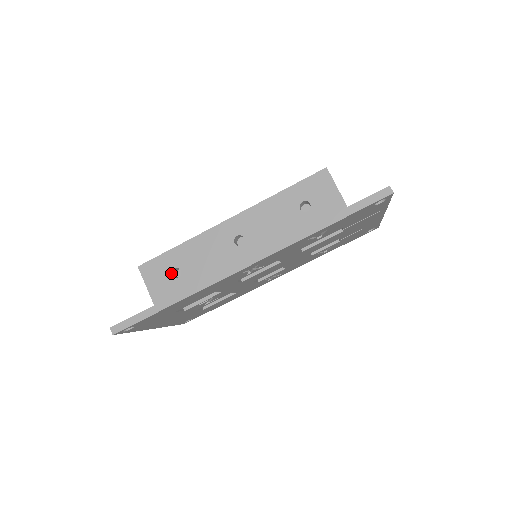
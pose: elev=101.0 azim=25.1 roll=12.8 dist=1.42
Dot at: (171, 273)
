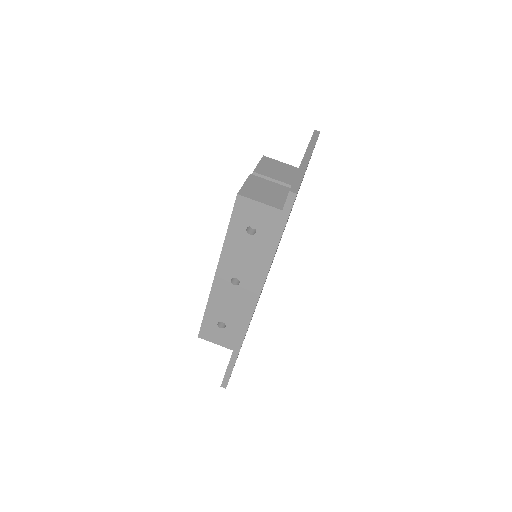
Dot at: (219, 327)
